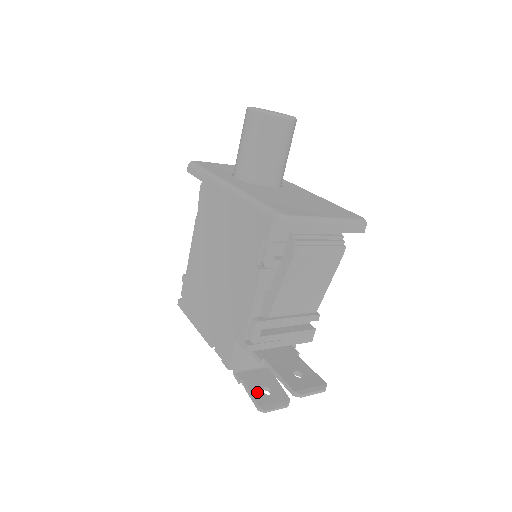
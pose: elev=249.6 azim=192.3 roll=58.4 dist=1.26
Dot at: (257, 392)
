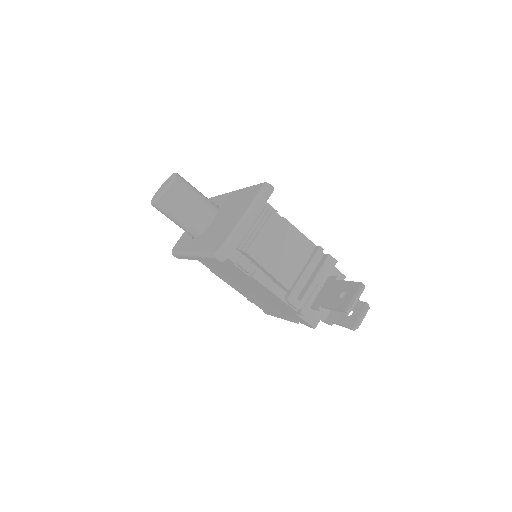
Dot at: (344, 320)
